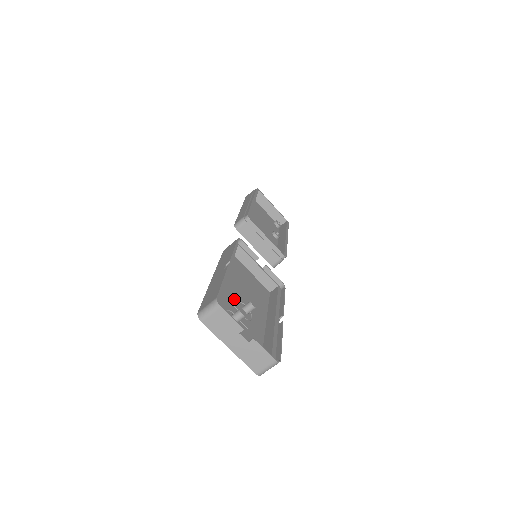
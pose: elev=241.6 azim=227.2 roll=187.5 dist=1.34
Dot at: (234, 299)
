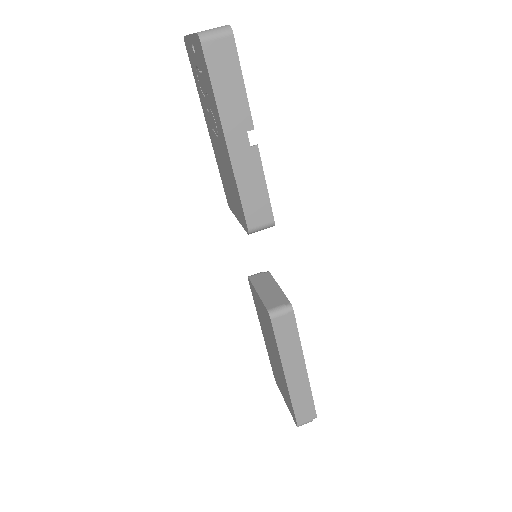
Dot at: occluded
